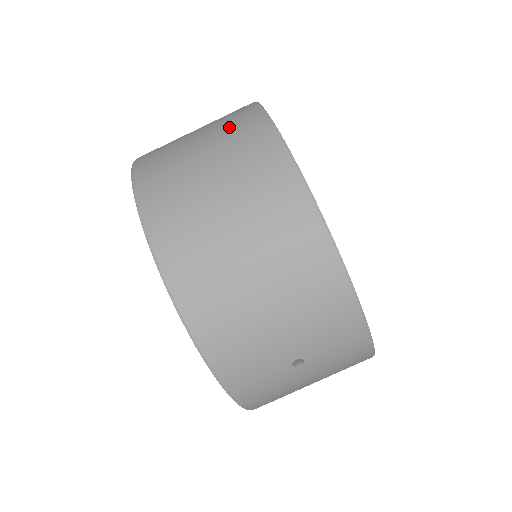
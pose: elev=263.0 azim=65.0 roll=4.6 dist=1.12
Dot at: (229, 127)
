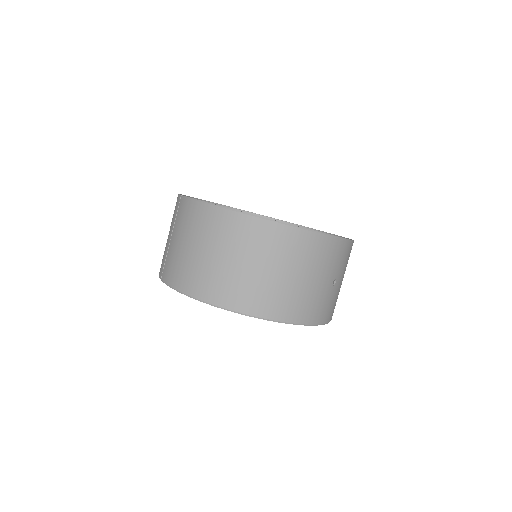
Dot at: (199, 227)
